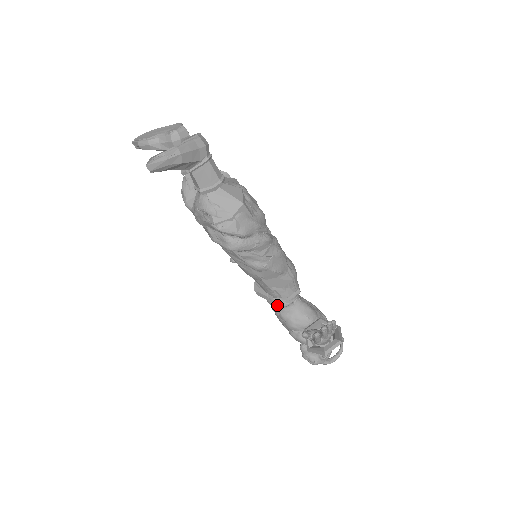
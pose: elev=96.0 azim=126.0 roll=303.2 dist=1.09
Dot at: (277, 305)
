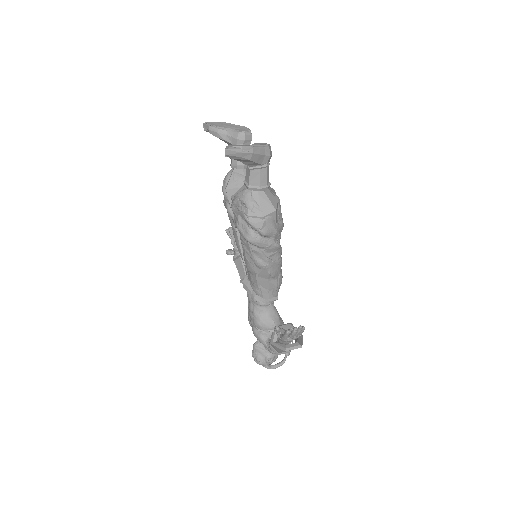
Dot at: (255, 301)
